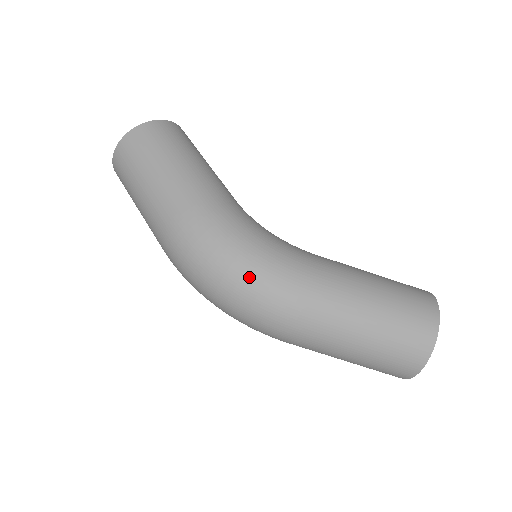
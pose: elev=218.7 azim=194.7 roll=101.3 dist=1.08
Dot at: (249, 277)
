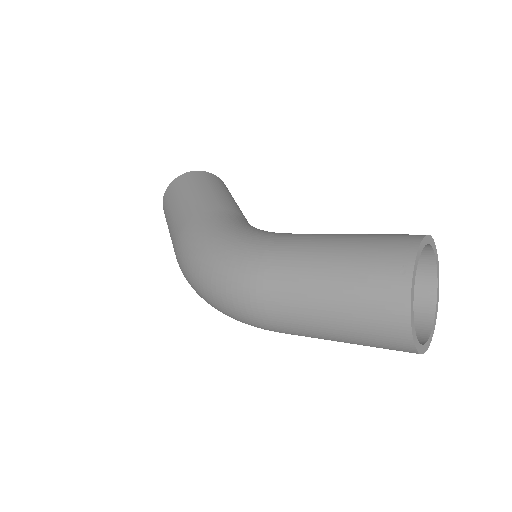
Dot at: (213, 269)
